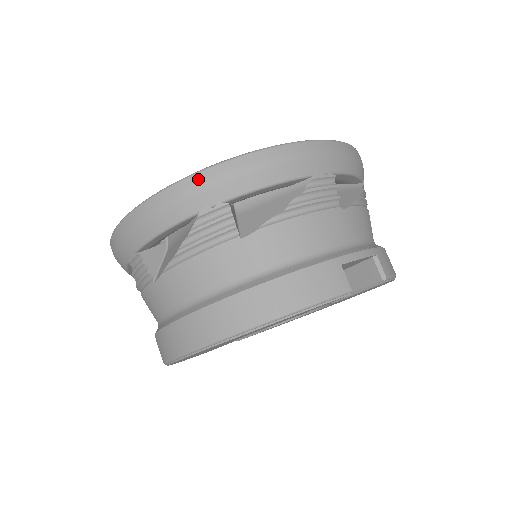
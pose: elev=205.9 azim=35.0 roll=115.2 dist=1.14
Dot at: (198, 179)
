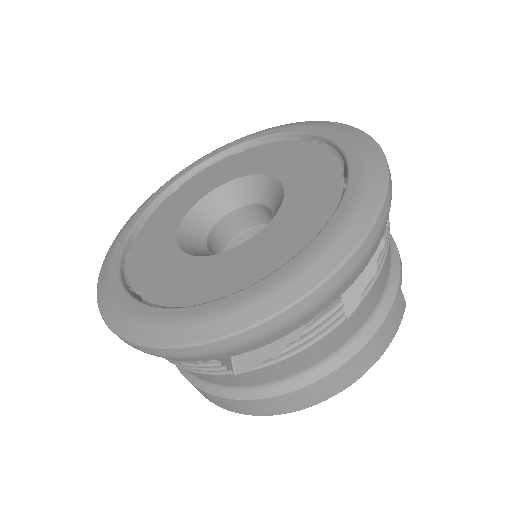
Dot at: (320, 293)
